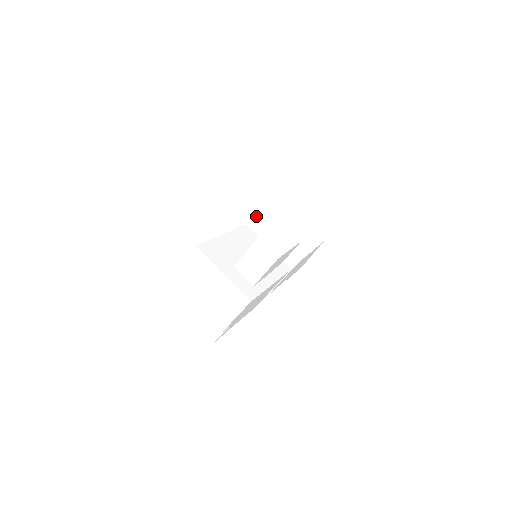
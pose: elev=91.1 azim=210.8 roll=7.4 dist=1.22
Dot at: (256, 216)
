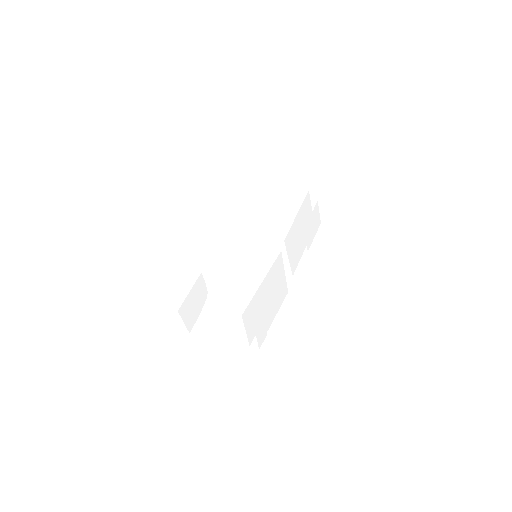
Dot at: (232, 227)
